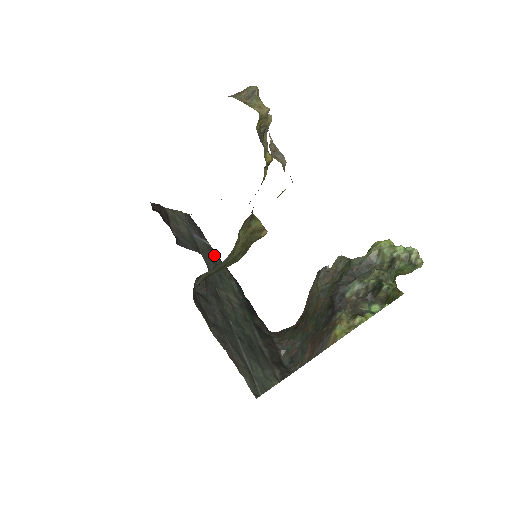
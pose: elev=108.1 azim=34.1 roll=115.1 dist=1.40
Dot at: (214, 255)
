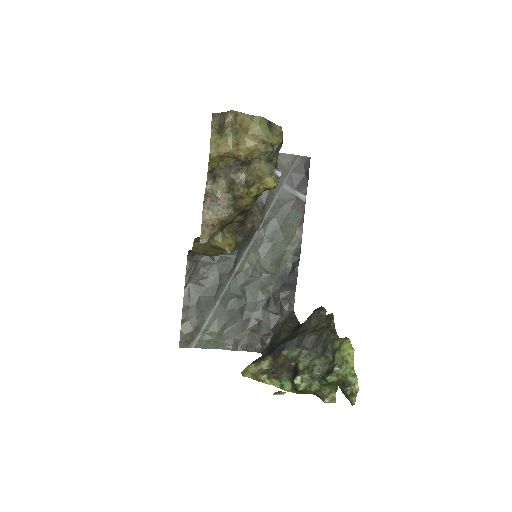
Dot at: (296, 214)
